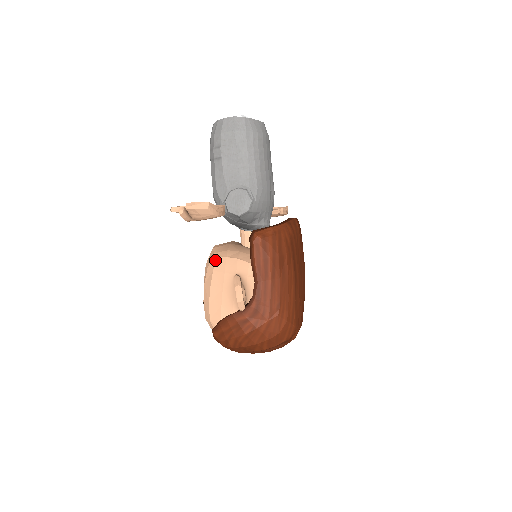
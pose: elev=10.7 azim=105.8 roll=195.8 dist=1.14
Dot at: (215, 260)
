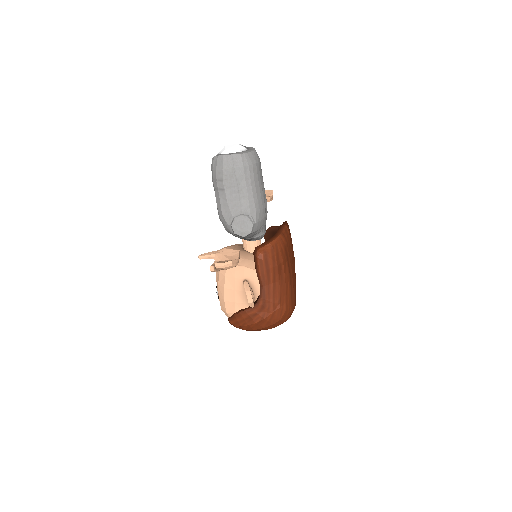
Dot at: occluded
